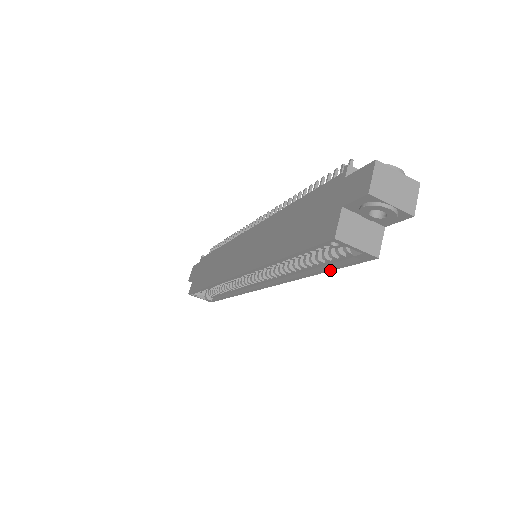
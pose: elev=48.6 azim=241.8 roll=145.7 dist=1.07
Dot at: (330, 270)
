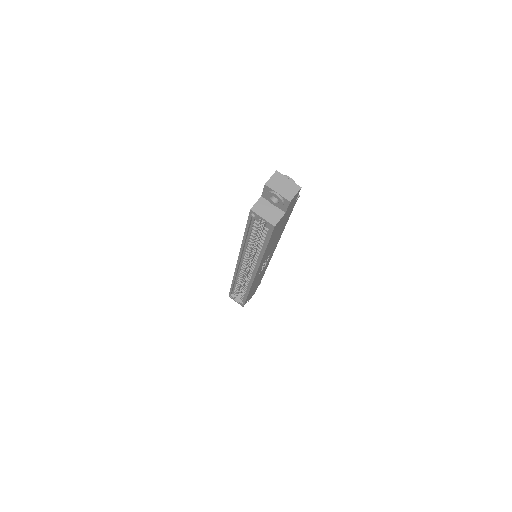
Dot at: (267, 245)
